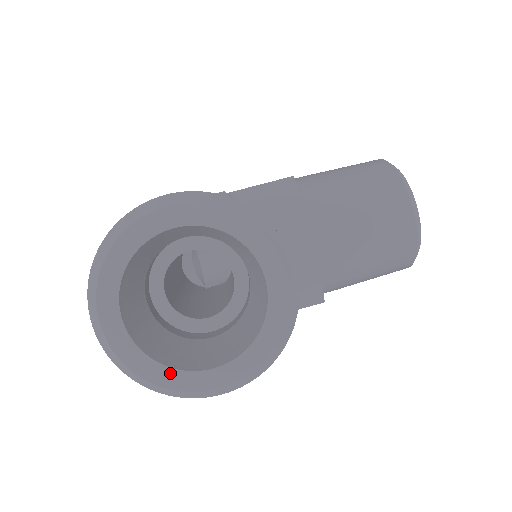
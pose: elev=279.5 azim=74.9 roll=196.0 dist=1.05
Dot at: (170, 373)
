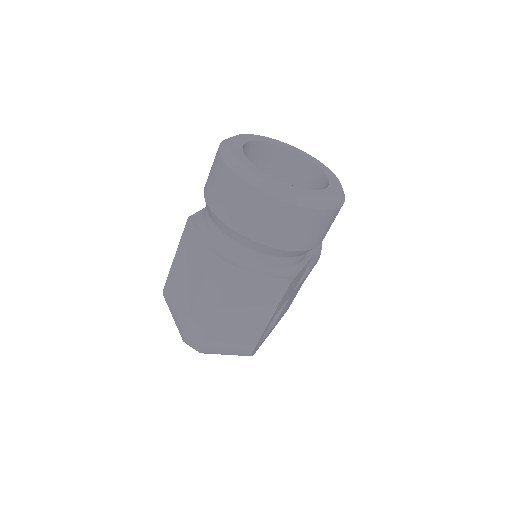
Dot at: (314, 192)
